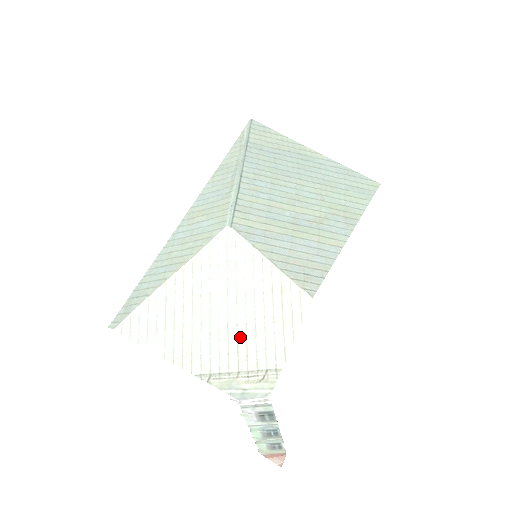
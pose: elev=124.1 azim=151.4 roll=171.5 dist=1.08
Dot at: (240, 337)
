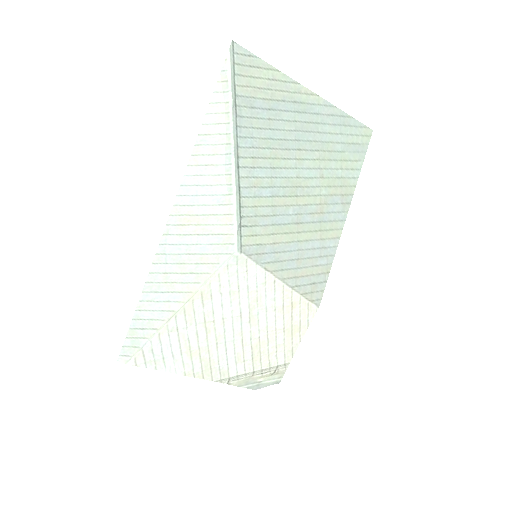
Dot at: (254, 348)
